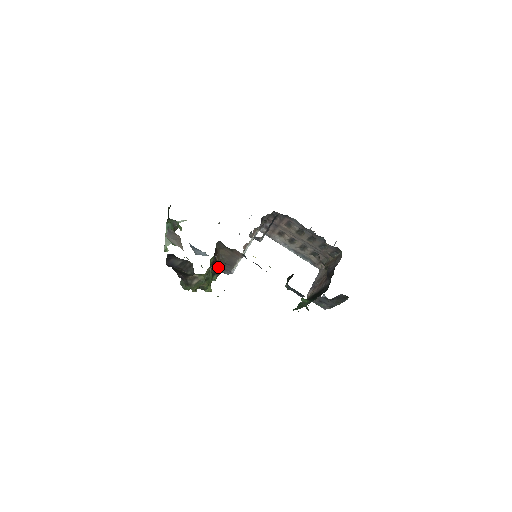
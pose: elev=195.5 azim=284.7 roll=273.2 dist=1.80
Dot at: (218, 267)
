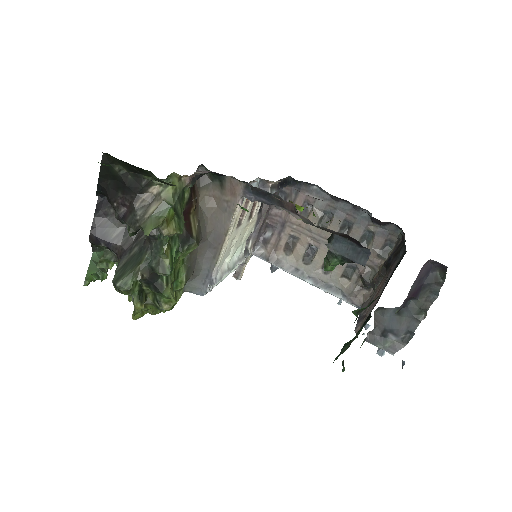
Dot at: (194, 230)
